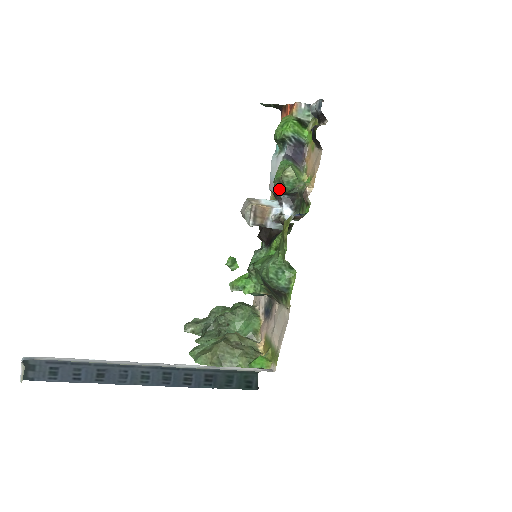
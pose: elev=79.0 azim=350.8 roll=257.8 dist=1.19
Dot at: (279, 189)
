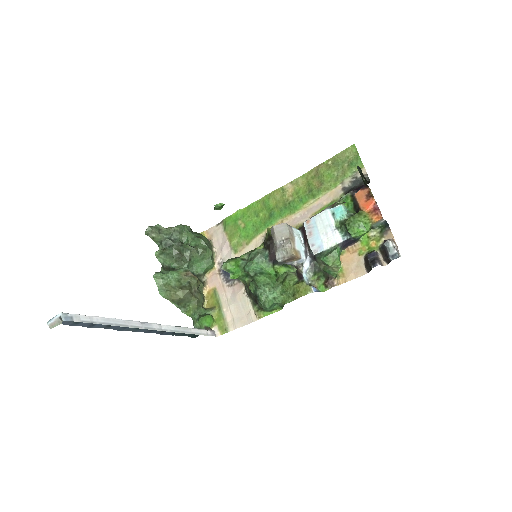
Dot at: (319, 263)
